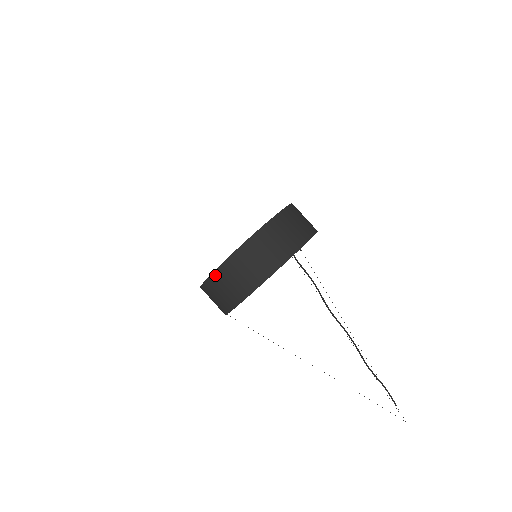
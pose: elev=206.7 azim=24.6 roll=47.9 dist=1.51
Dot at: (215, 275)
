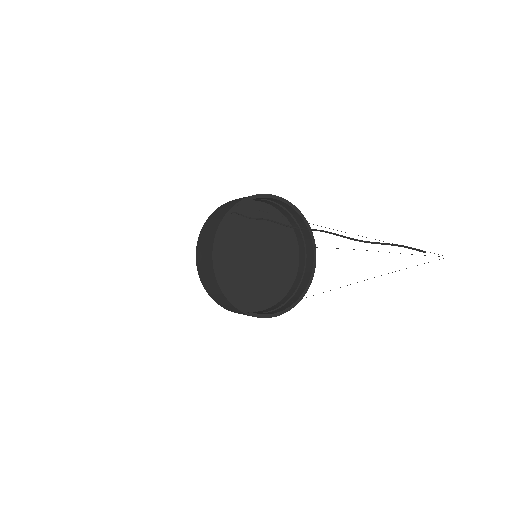
Dot at: (200, 275)
